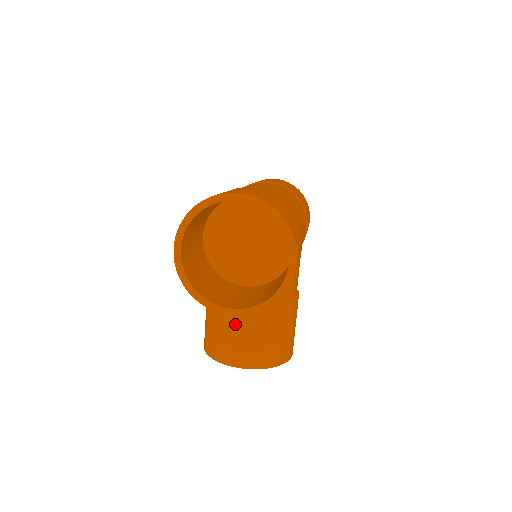
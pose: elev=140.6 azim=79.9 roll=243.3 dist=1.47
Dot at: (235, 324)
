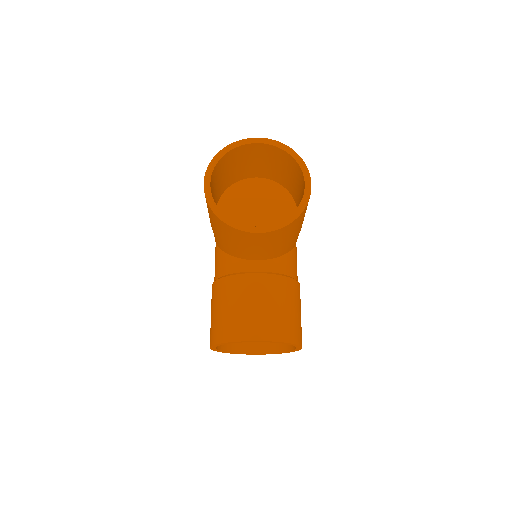
Dot at: (248, 295)
